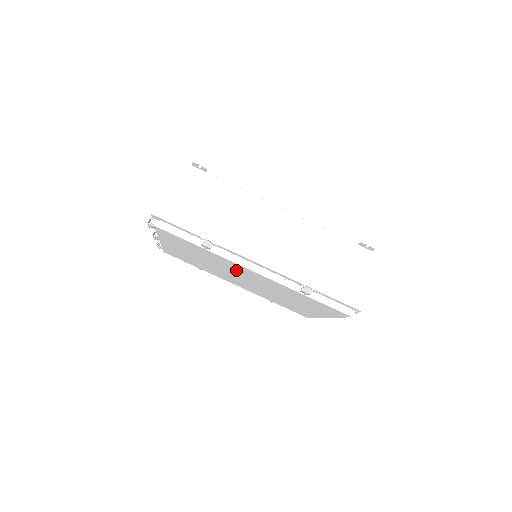
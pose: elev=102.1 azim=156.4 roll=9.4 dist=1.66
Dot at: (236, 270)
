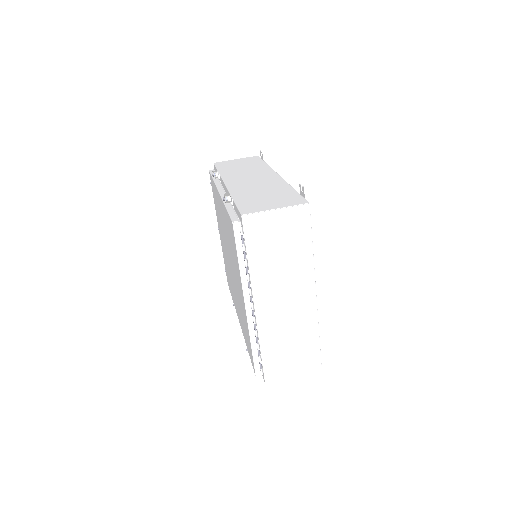
Dot at: (222, 222)
